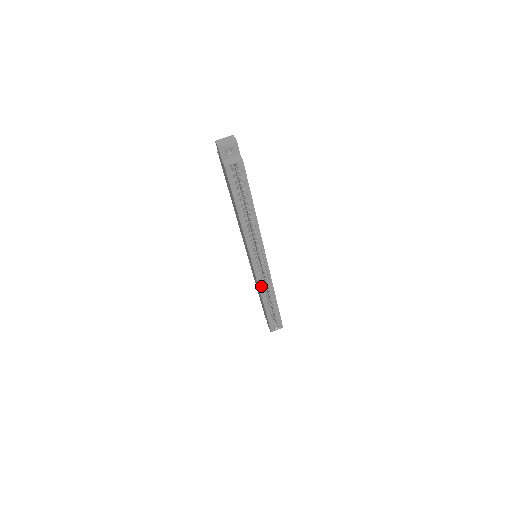
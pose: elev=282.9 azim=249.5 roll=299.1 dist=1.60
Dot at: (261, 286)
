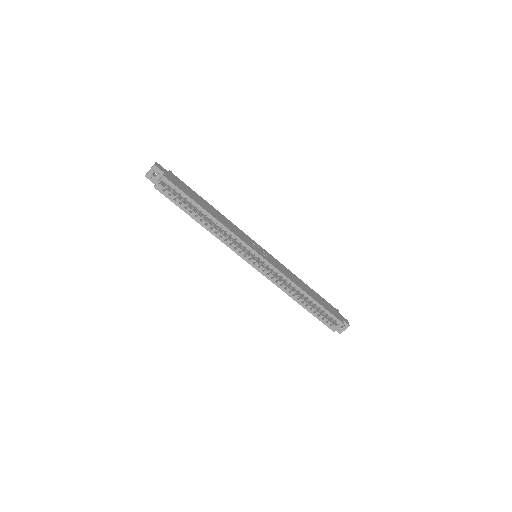
Dot at: (277, 283)
